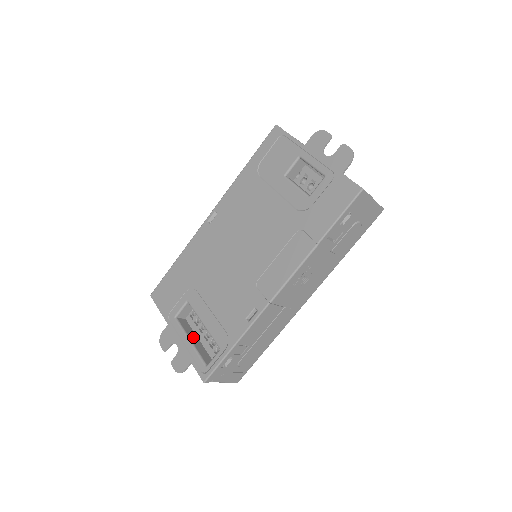
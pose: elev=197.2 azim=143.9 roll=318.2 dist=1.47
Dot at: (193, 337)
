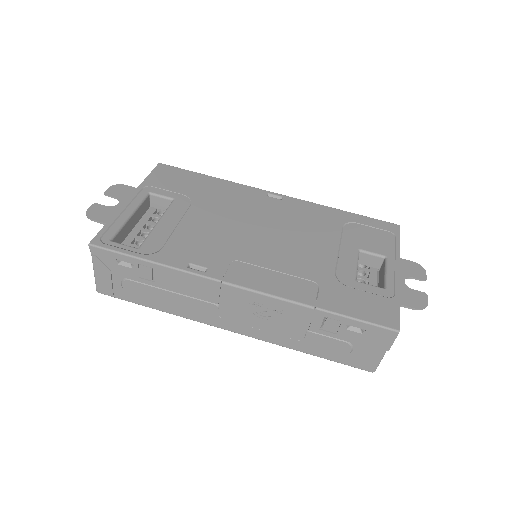
Dot at: (135, 219)
